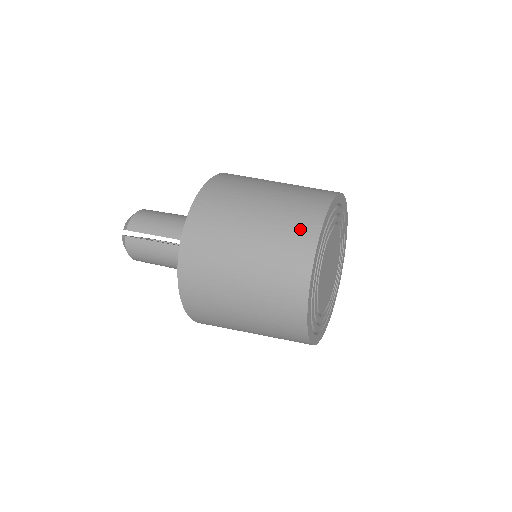
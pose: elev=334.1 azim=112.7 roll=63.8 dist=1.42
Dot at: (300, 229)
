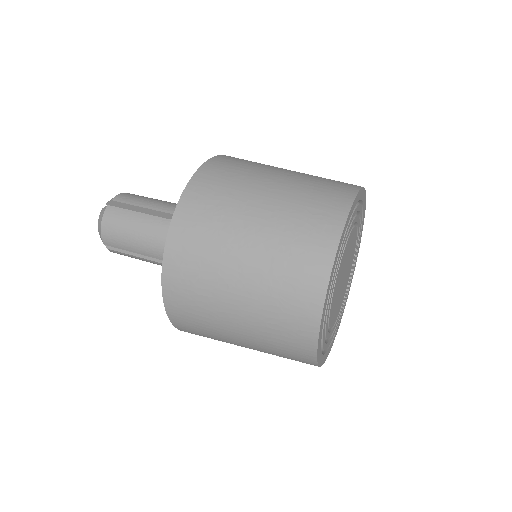
Dot at: (334, 188)
